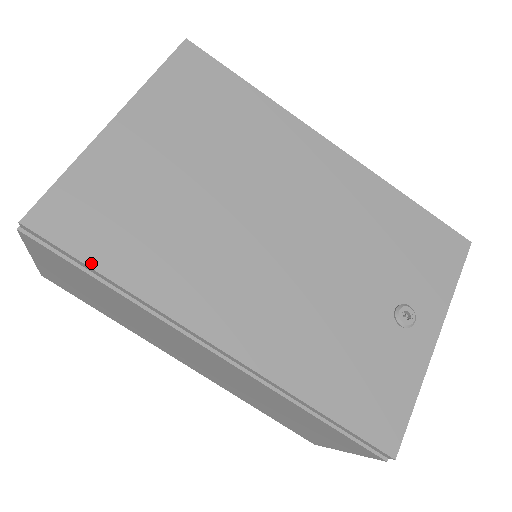
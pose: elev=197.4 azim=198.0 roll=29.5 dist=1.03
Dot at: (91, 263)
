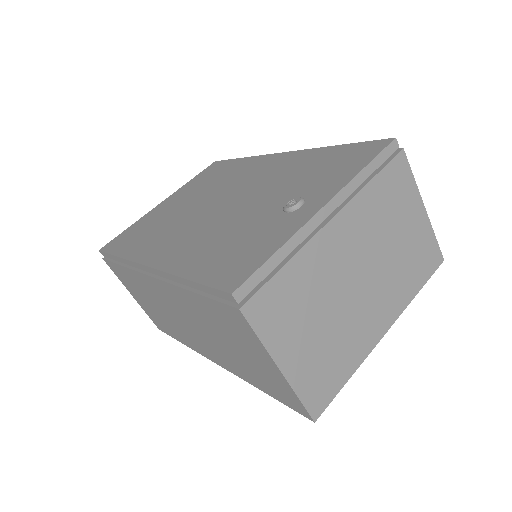
Dot at: (114, 253)
